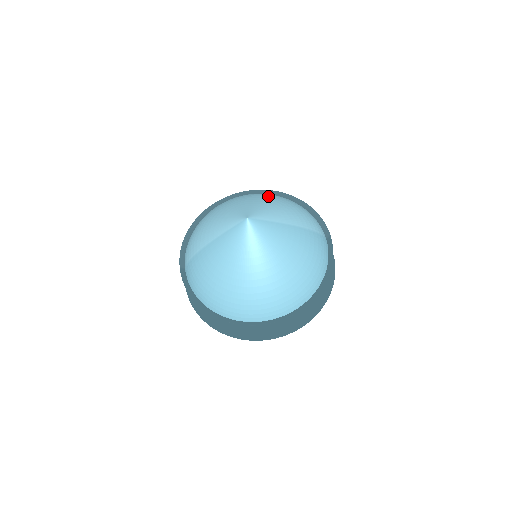
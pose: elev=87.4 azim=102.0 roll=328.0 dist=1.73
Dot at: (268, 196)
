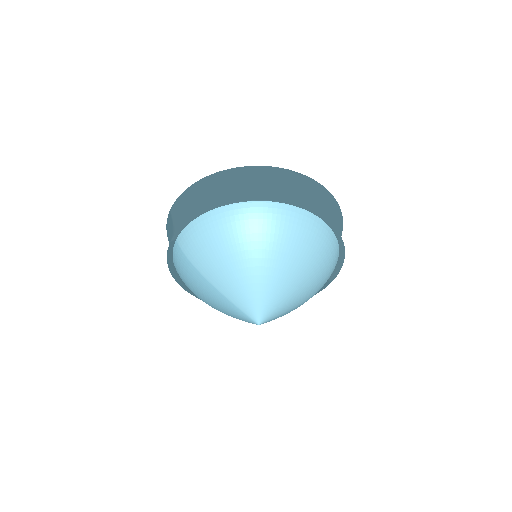
Dot at: (311, 259)
